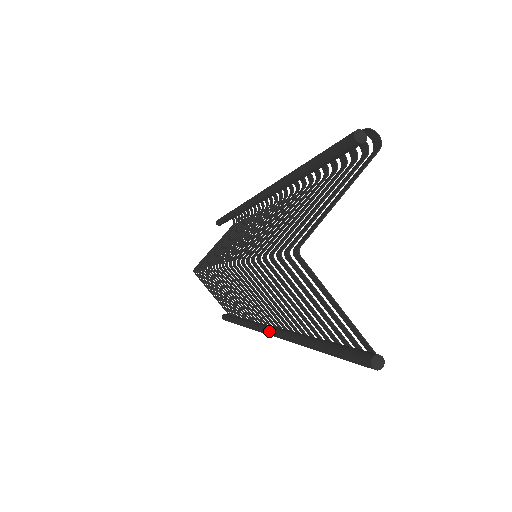
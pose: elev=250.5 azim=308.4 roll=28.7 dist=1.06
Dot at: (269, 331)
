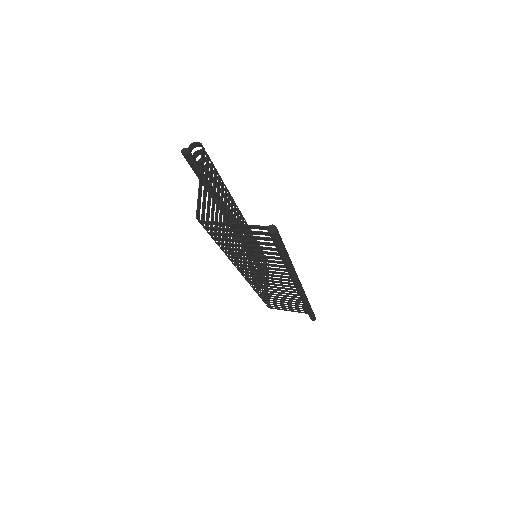
Dot at: occluded
